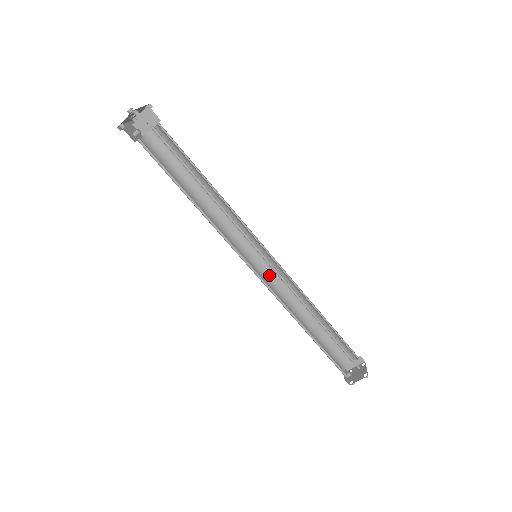
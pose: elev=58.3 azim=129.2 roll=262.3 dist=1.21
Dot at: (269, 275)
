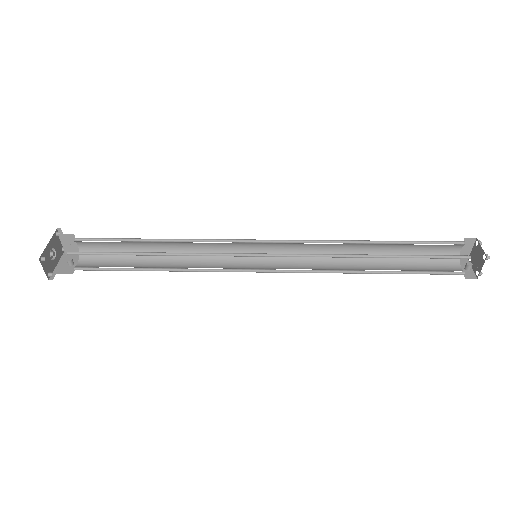
Dot at: occluded
